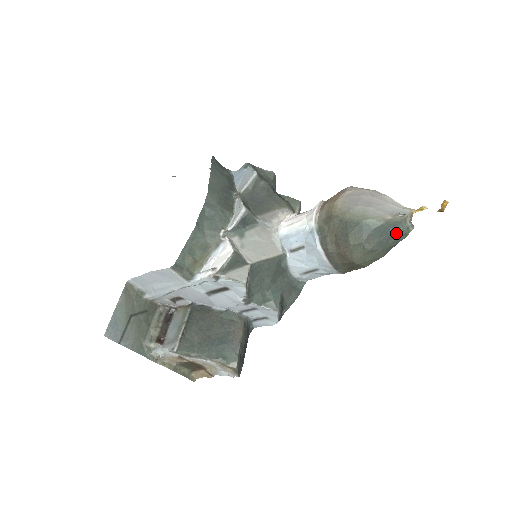
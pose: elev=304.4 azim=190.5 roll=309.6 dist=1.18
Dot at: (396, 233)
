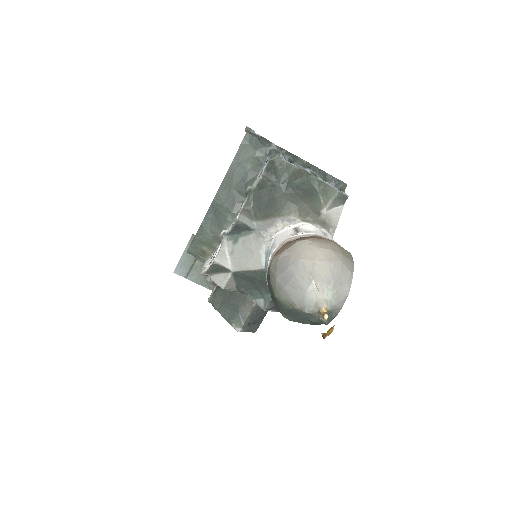
Dot at: (311, 320)
